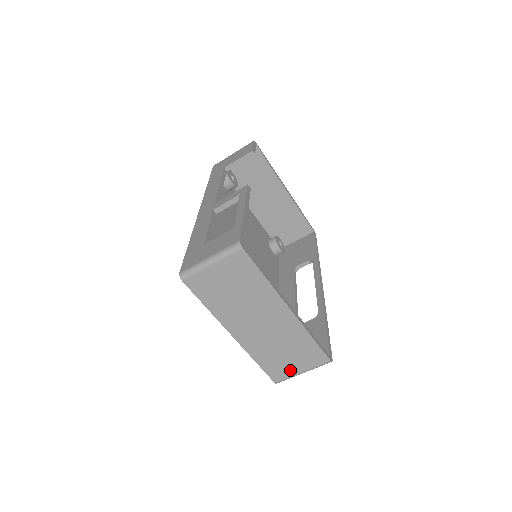
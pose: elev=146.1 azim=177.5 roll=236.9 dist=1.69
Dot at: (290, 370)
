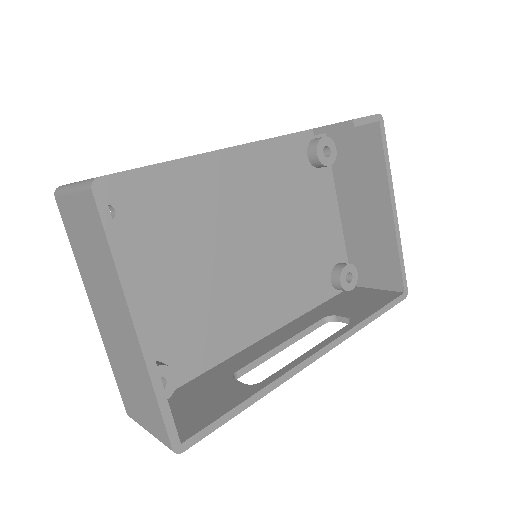
Dot at: (138, 414)
